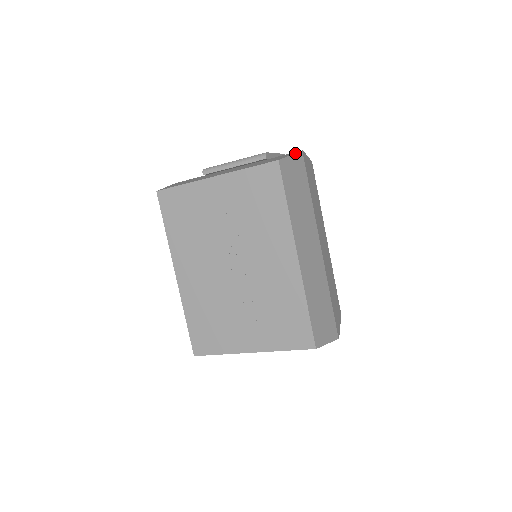
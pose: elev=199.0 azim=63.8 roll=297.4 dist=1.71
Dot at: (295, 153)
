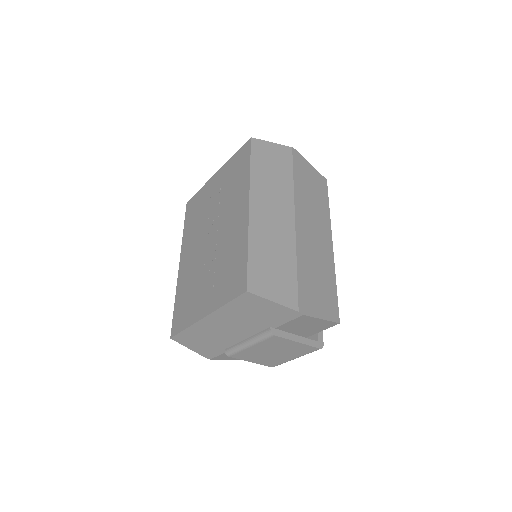
Dot at: (280, 144)
